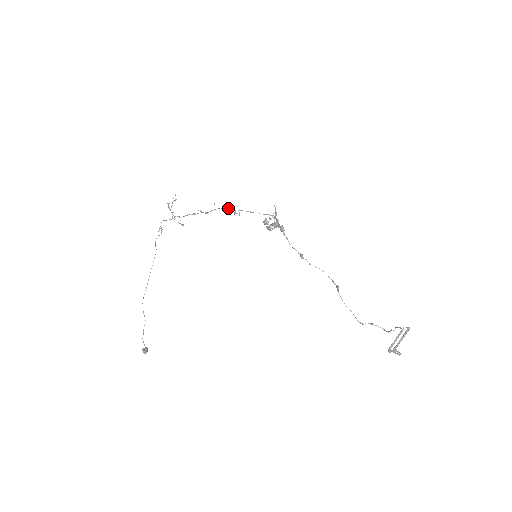
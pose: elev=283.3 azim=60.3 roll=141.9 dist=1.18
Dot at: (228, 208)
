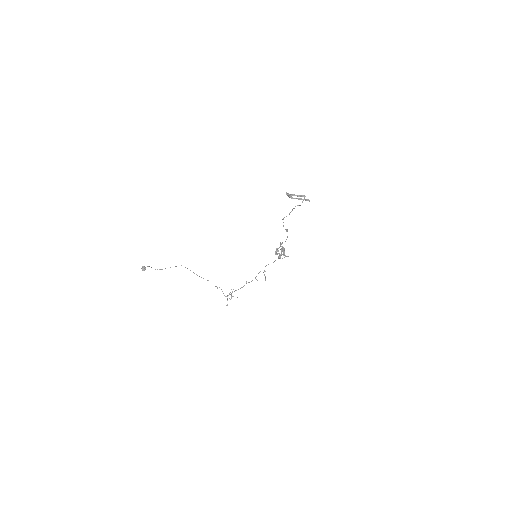
Dot at: occluded
